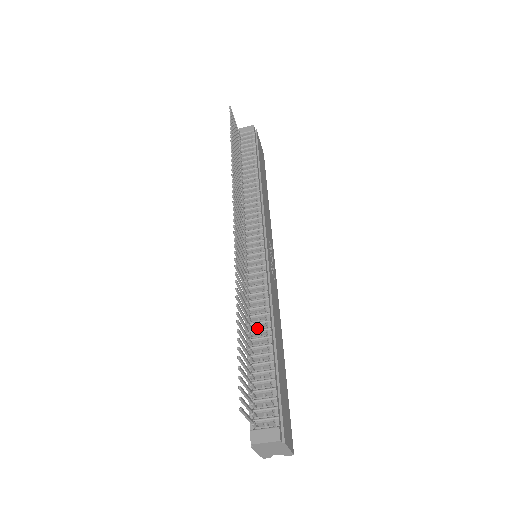
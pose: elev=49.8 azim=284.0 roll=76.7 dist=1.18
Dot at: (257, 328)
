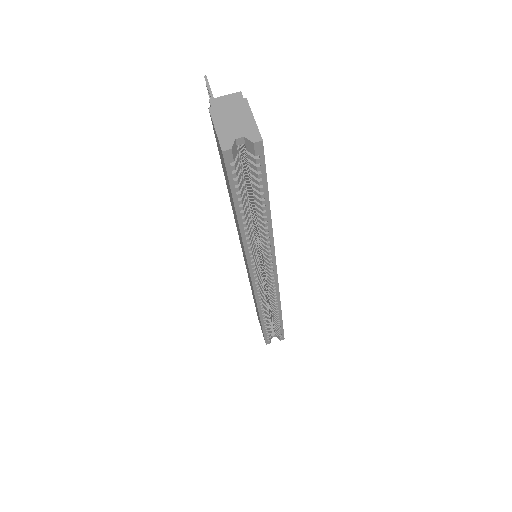
Dot at: occluded
